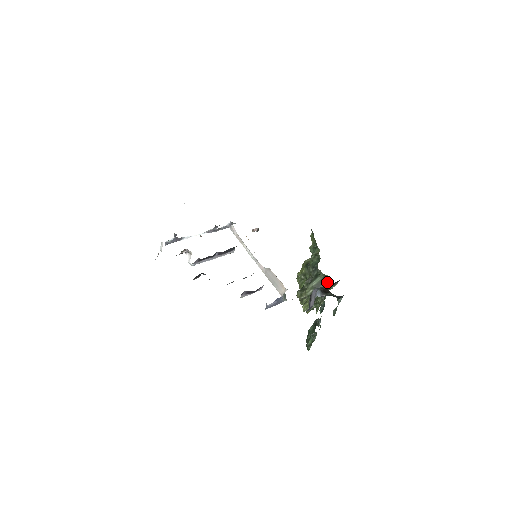
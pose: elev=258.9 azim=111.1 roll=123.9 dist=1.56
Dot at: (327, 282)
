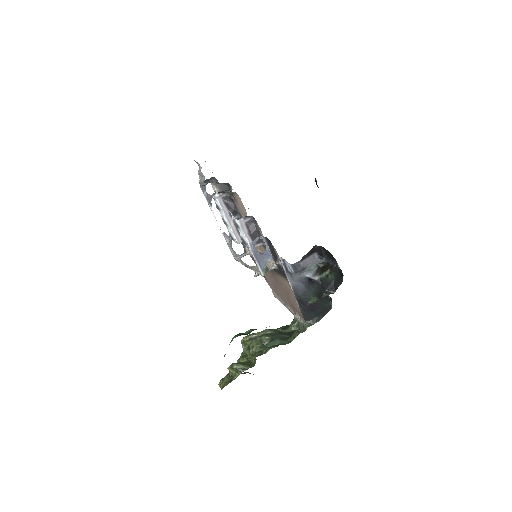
Dot at: (296, 332)
